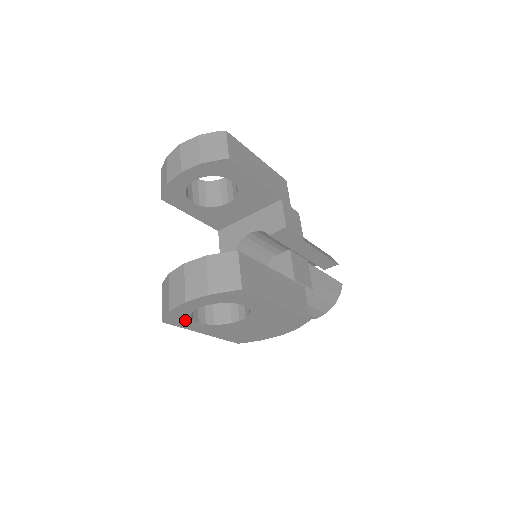
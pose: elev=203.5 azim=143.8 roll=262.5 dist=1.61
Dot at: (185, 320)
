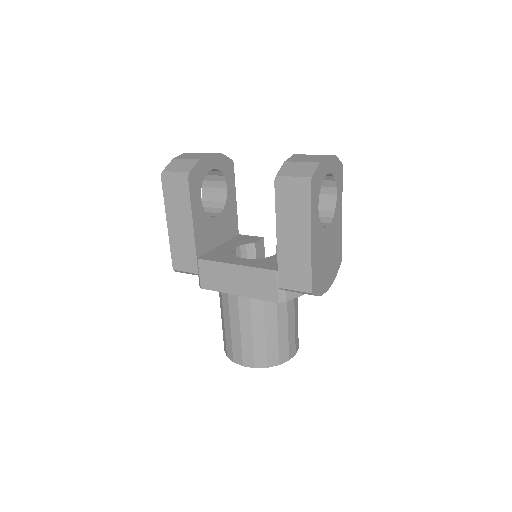
Dot at: (317, 193)
